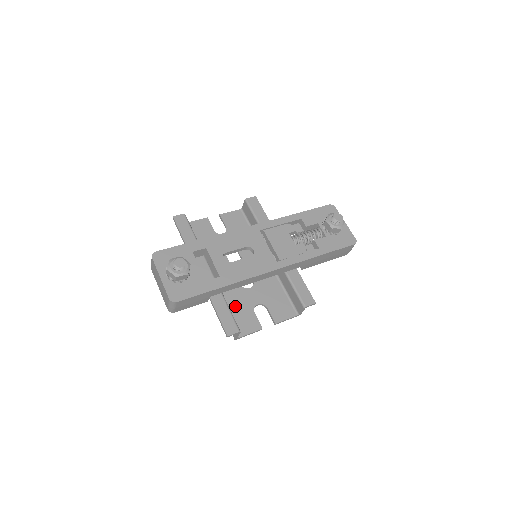
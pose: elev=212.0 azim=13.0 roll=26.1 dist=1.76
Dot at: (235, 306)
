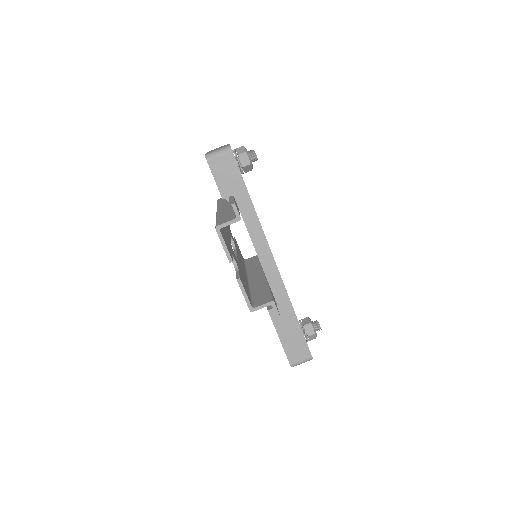
Dot at: (225, 234)
